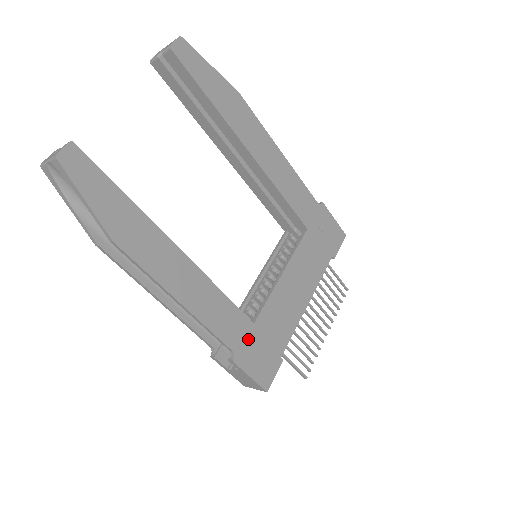
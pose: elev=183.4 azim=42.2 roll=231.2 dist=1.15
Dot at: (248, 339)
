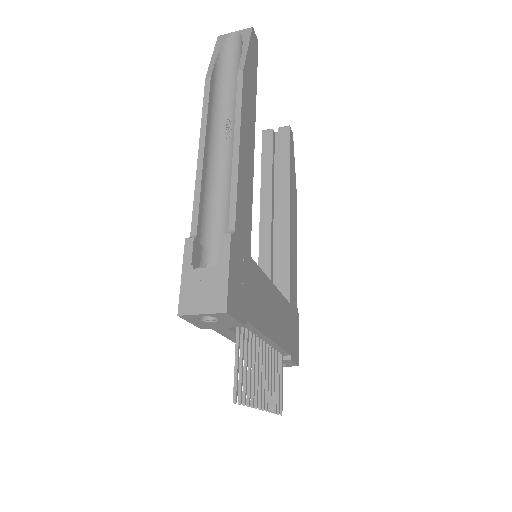
Dot at: (243, 252)
